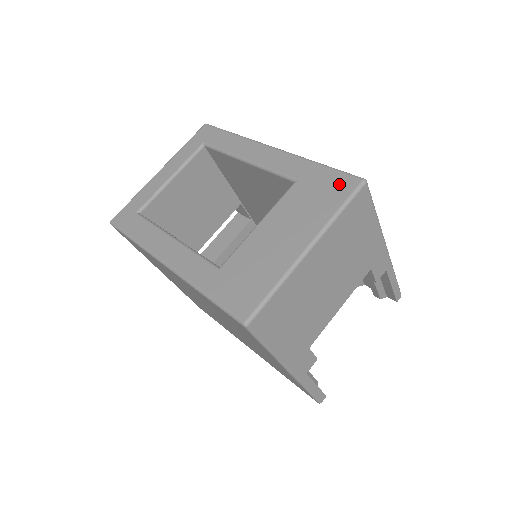
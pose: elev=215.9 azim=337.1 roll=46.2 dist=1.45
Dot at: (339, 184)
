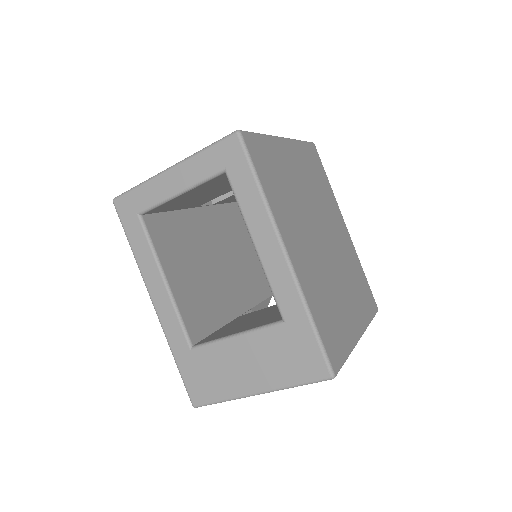
Dot at: (312, 363)
